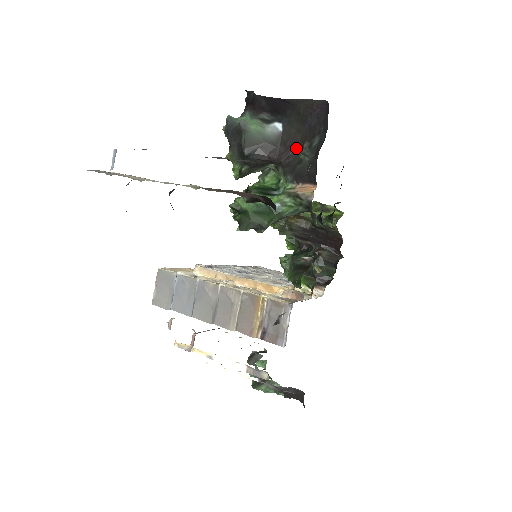
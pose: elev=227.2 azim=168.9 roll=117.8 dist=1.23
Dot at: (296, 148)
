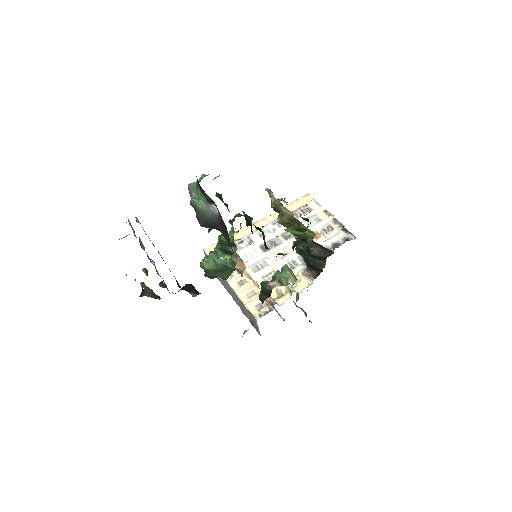
Dot at: (227, 234)
